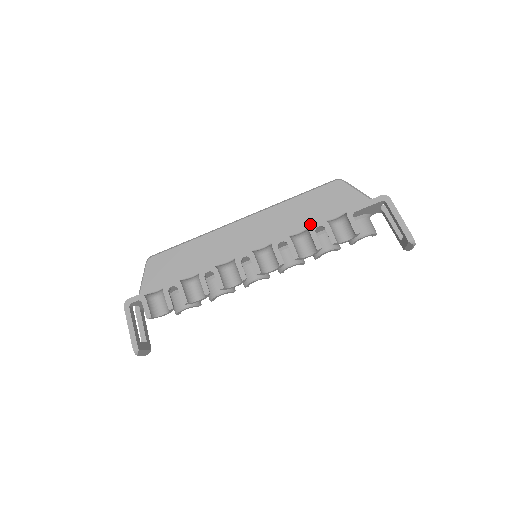
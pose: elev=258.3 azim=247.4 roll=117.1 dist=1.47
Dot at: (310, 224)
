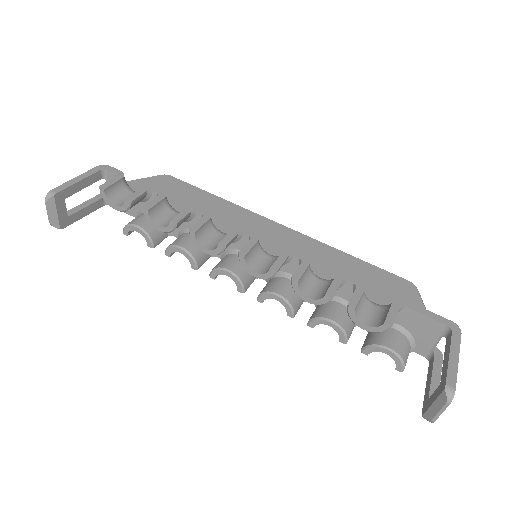
Dot at: occluded
